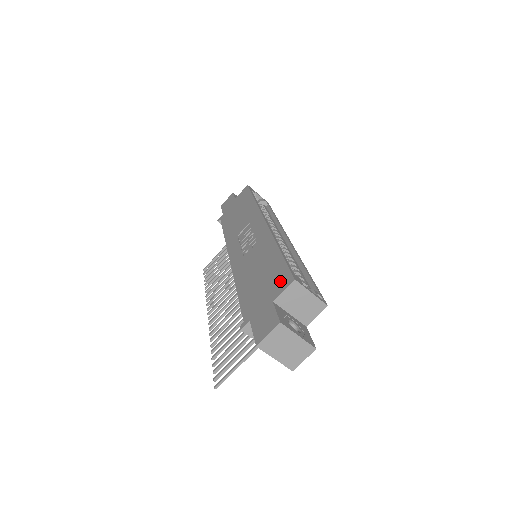
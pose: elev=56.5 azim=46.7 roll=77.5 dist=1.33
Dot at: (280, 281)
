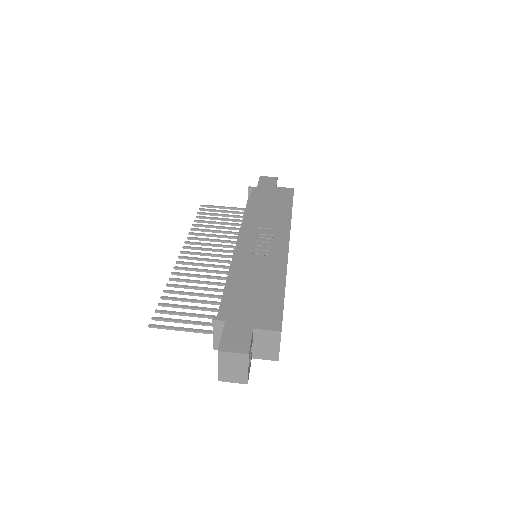
Dot at: (269, 318)
